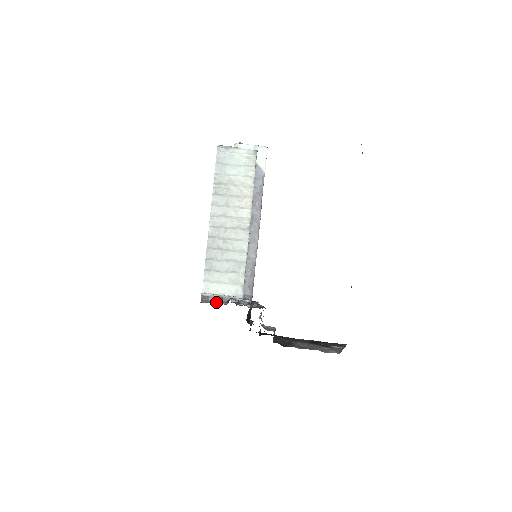
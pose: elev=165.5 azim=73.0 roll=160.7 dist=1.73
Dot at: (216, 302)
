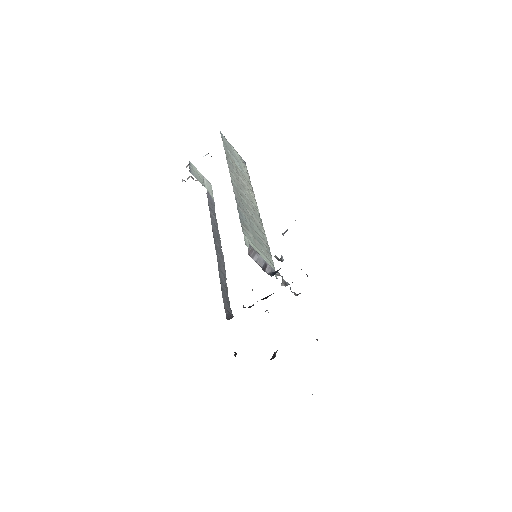
Dot at: (276, 258)
